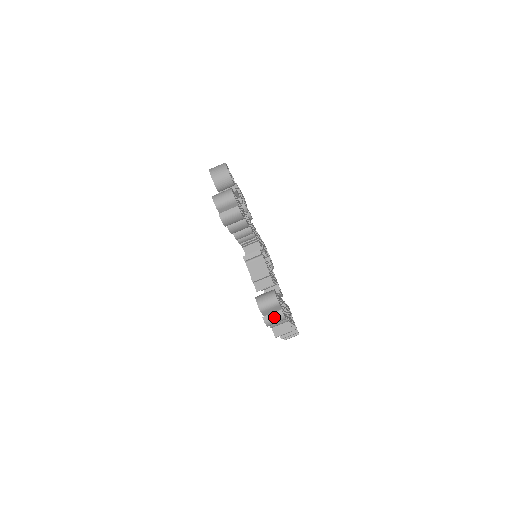
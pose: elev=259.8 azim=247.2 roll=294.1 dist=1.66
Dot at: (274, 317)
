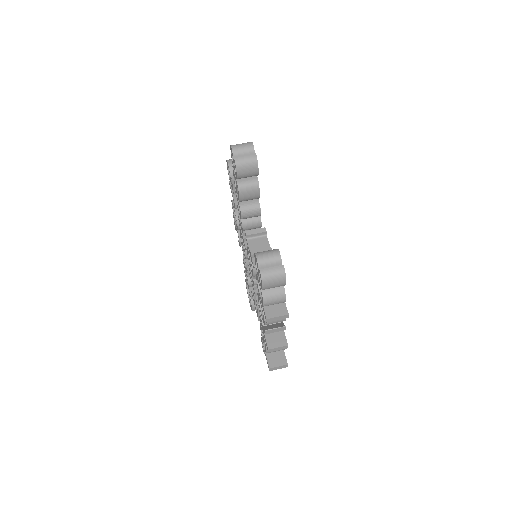
Dot at: (273, 272)
